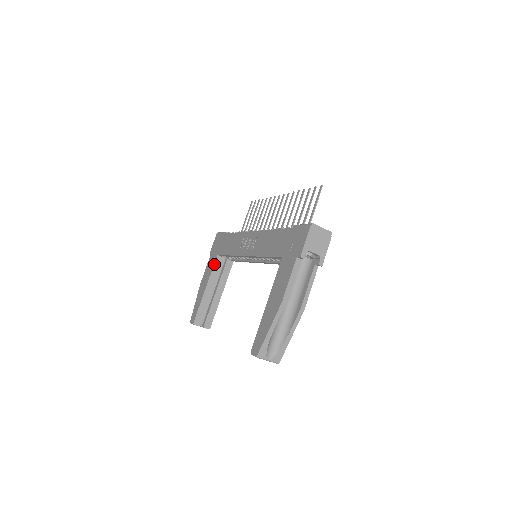
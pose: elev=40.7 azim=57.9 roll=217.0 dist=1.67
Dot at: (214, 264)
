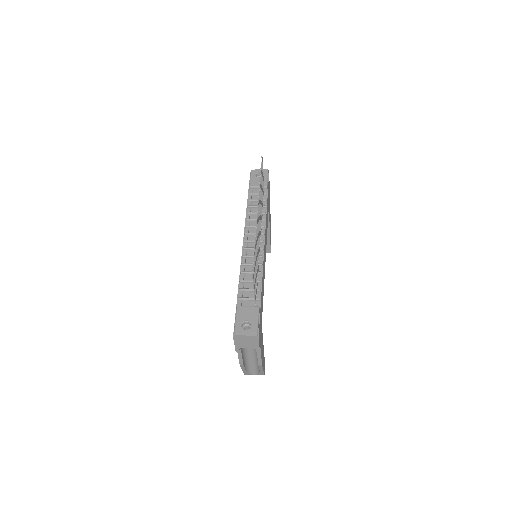
Dot at: occluded
